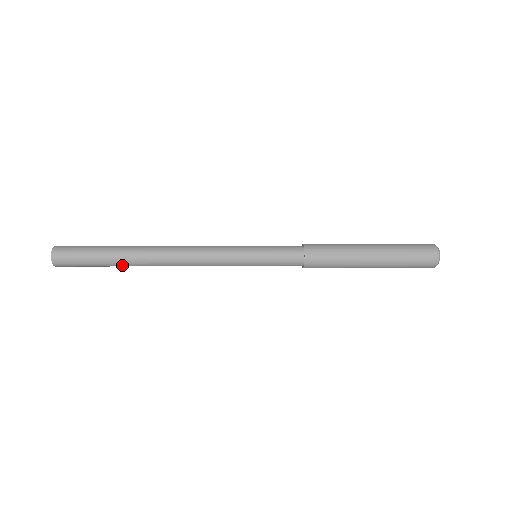
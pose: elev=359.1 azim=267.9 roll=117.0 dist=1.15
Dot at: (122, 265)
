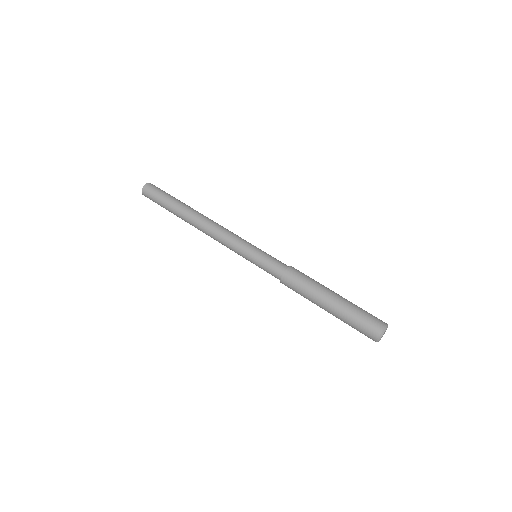
Dot at: occluded
